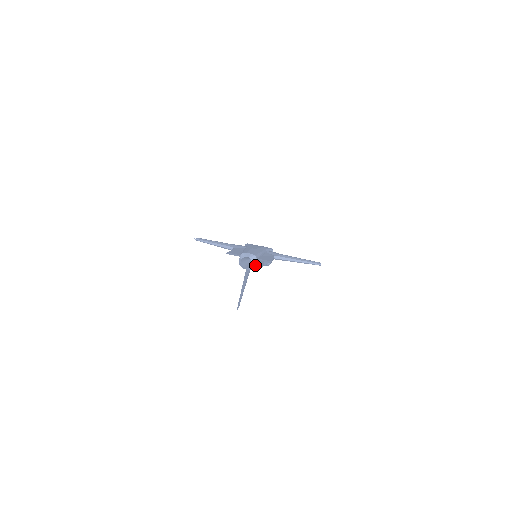
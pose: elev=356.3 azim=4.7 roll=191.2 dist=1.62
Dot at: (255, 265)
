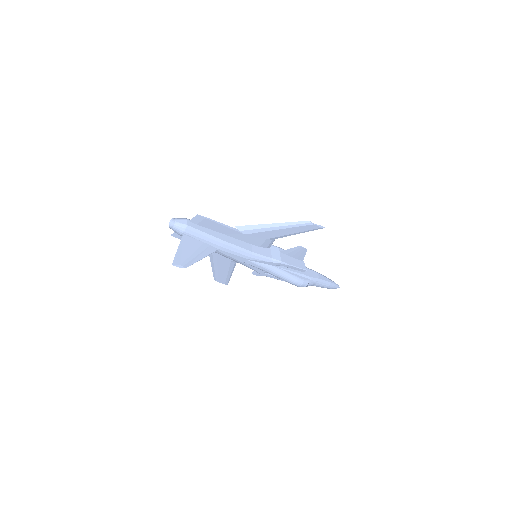
Dot at: (187, 225)
